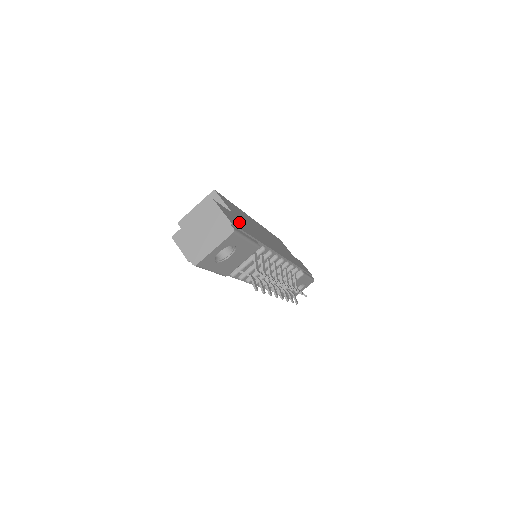
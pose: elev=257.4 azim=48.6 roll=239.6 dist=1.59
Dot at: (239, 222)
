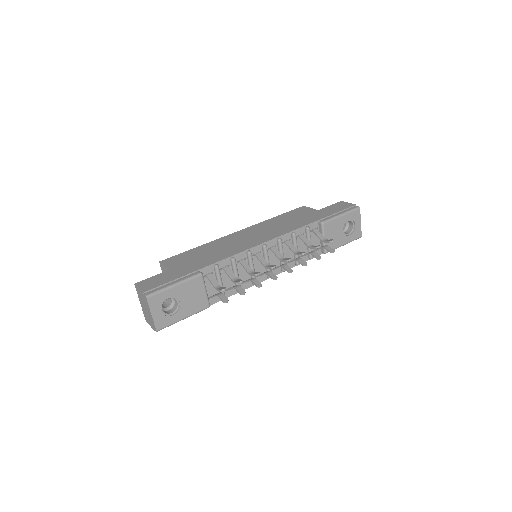
Dot at: (172, 274)
